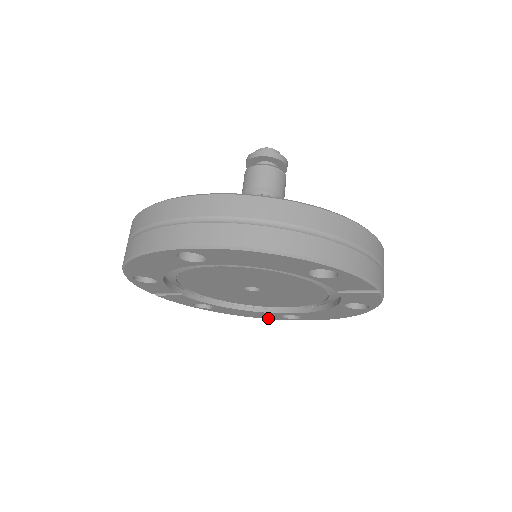
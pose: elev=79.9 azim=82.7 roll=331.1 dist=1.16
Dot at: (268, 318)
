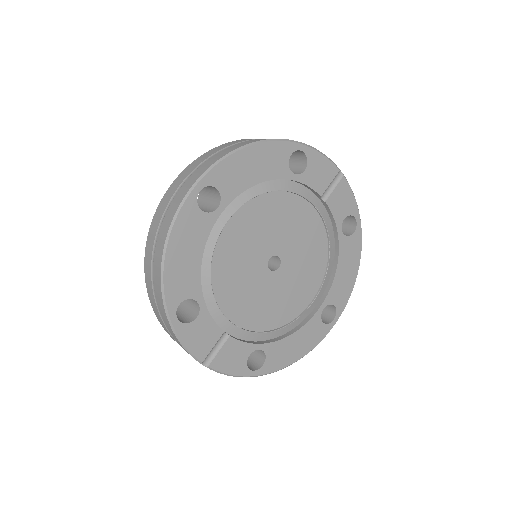
Dot at: (316, 343)
